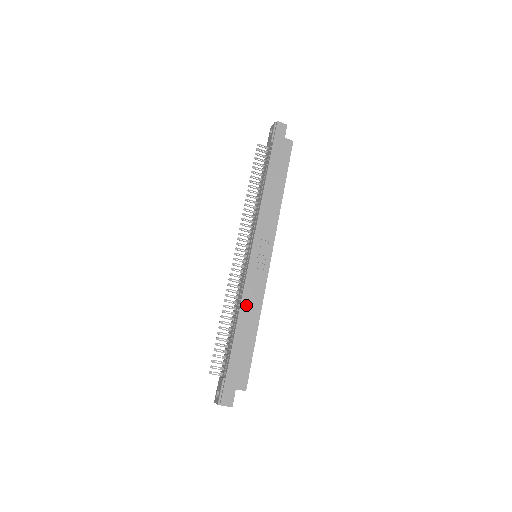
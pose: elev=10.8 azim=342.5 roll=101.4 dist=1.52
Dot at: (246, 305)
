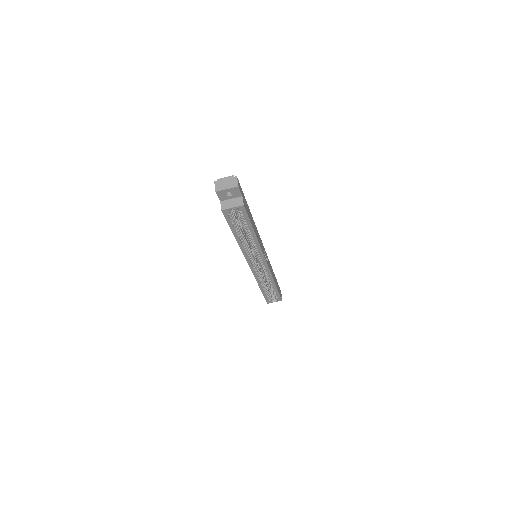
Dot at: (257, 231)
